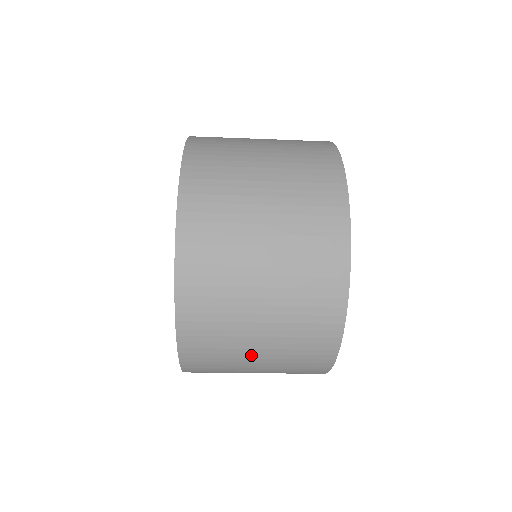
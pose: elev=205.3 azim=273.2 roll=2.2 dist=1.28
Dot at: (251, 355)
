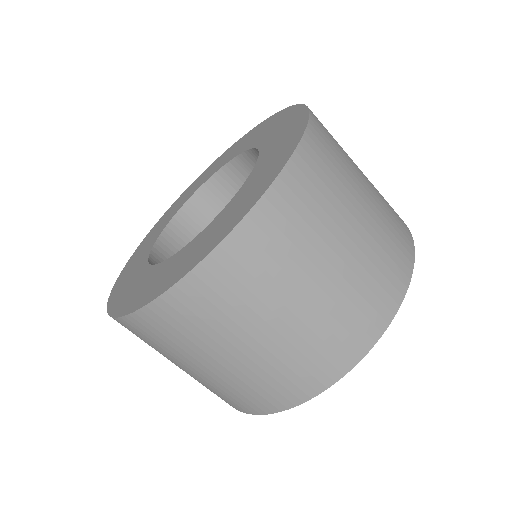
Dot at: (359, 190)
